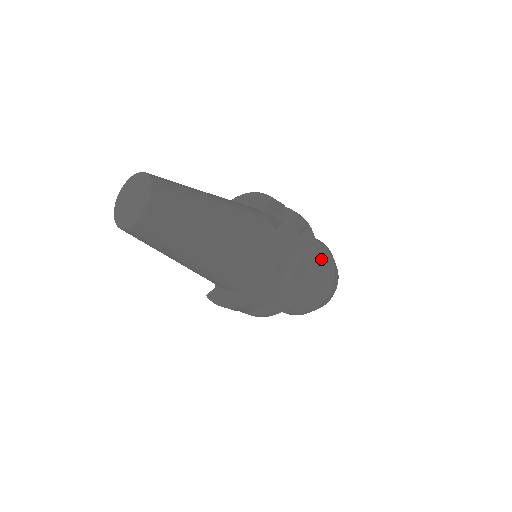
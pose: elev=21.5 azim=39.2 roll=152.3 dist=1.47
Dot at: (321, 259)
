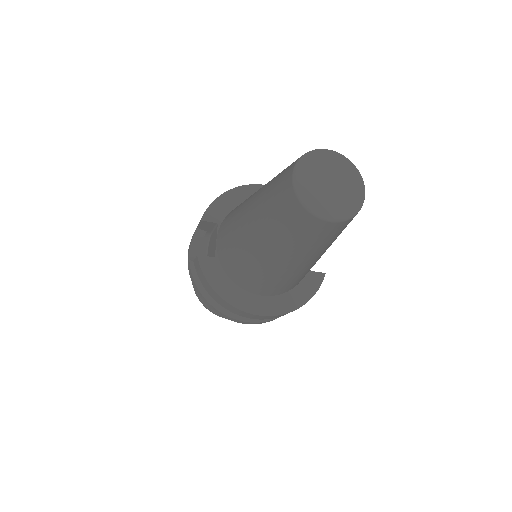
Dot at: occluded
